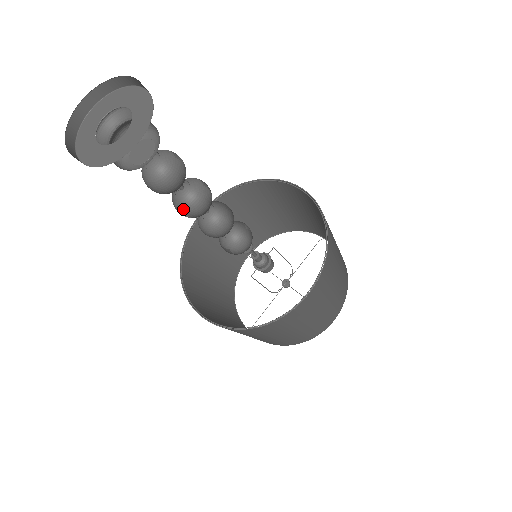
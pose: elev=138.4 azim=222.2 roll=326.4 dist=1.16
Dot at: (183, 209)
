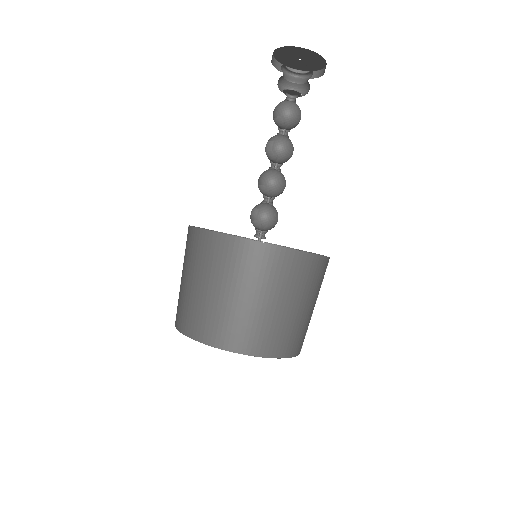
Dot at: (275, 139)
